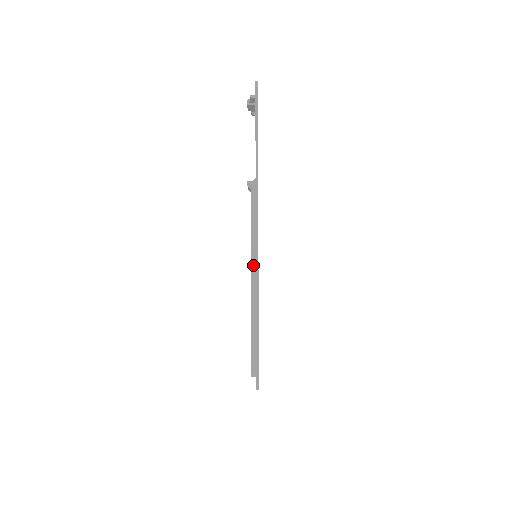
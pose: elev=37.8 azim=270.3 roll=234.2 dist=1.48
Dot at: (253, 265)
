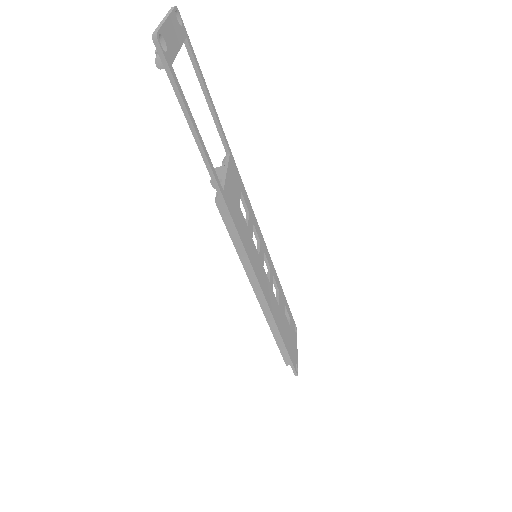
Dot at: (255, 286)
